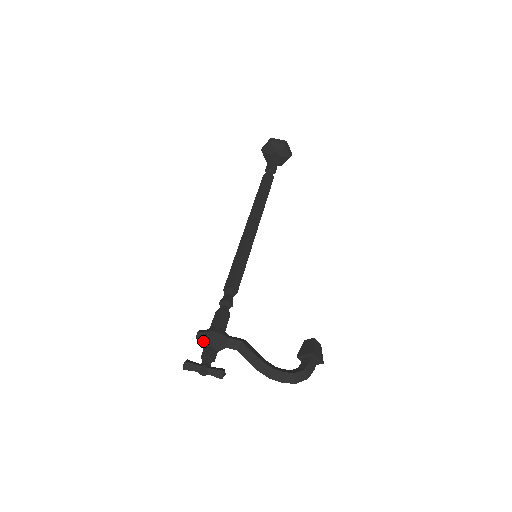
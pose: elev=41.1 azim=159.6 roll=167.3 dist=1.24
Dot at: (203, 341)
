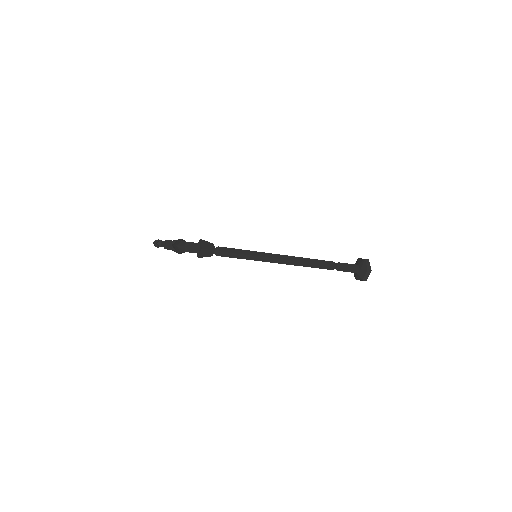
Dot at: occluded
